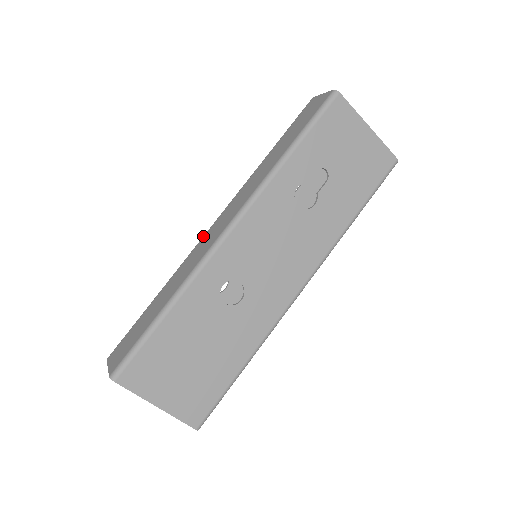
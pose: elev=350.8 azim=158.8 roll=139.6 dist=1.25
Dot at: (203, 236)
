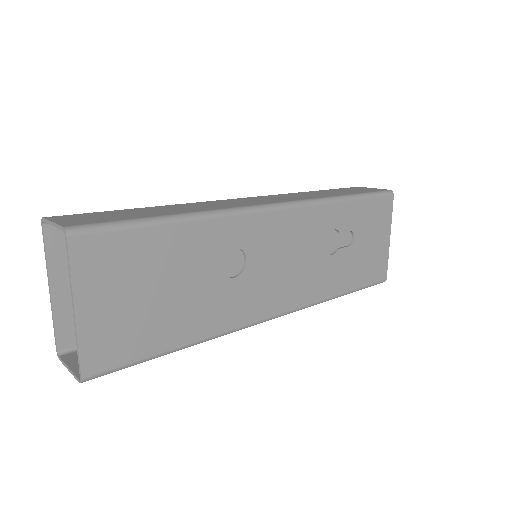
Dot at: (227, 199)
